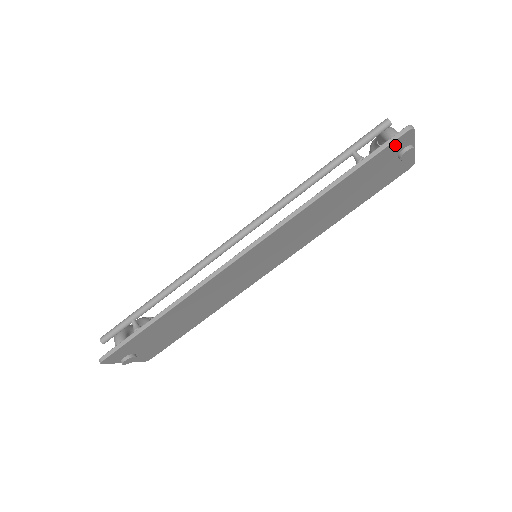
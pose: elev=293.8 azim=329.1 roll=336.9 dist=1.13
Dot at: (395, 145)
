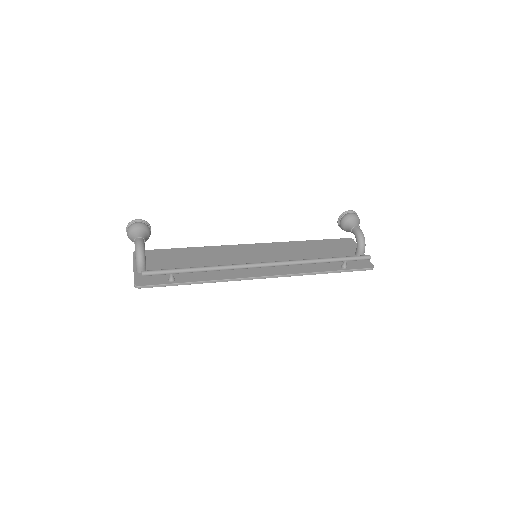
Dot at: (361, 267)
